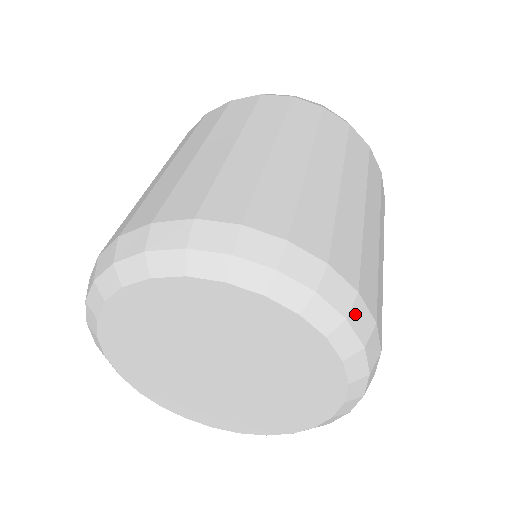
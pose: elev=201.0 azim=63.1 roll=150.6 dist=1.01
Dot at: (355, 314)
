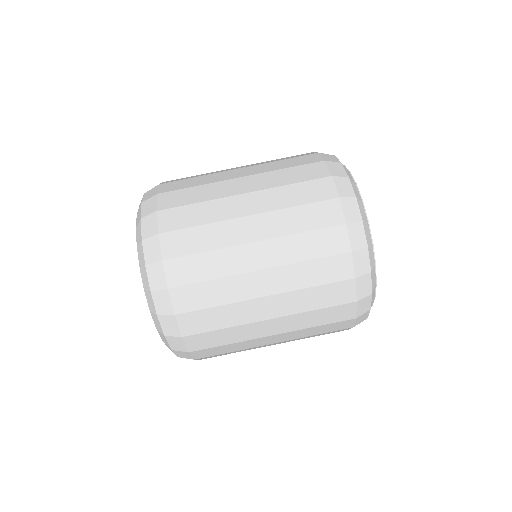
Dot at: (166, 319)
